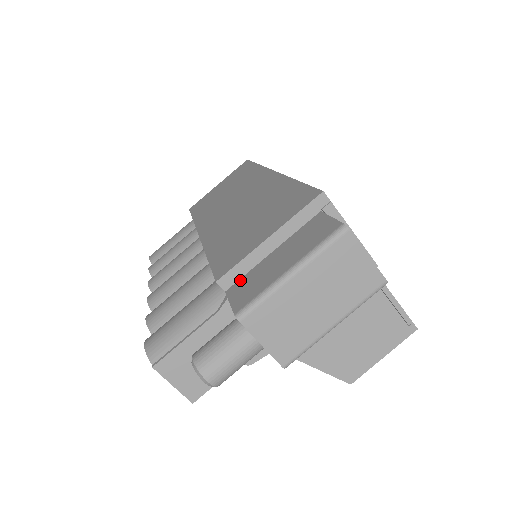
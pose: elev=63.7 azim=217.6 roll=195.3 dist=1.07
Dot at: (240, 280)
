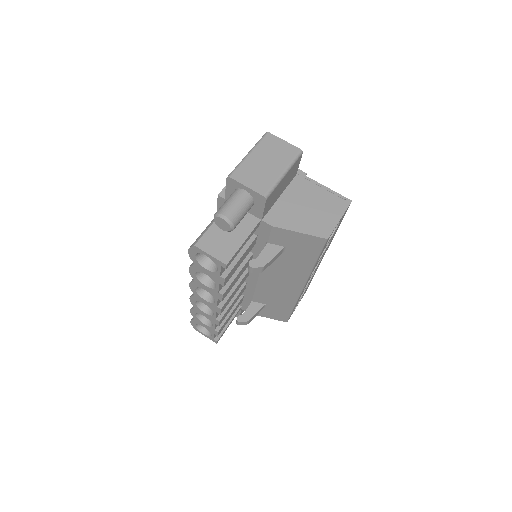
Dot at: occluded
